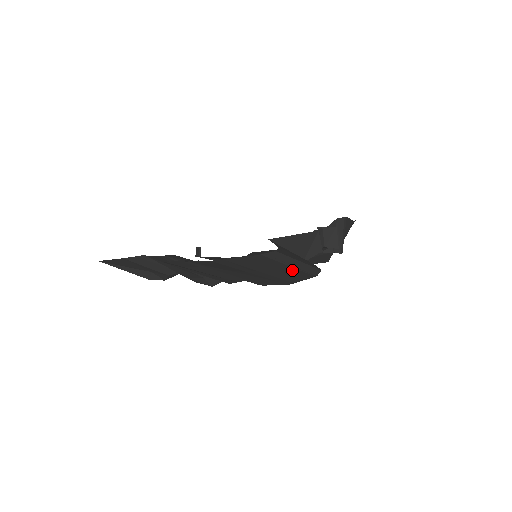
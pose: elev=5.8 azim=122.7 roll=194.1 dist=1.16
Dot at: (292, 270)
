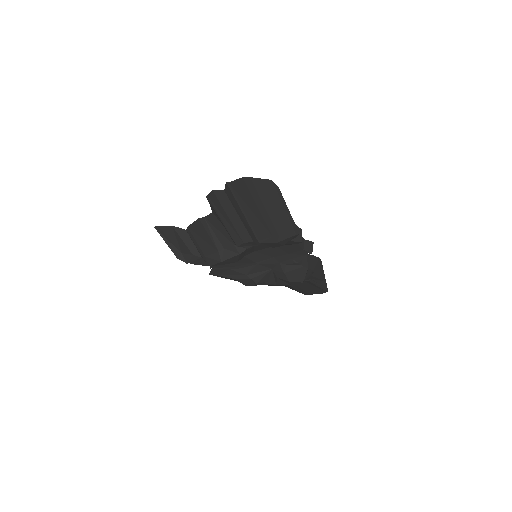
Dot at: (283, 215)
